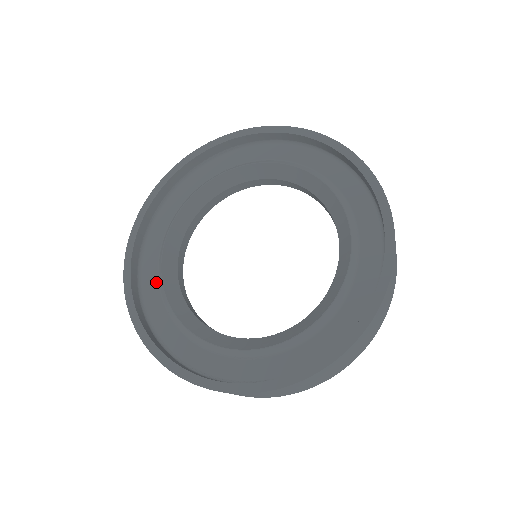
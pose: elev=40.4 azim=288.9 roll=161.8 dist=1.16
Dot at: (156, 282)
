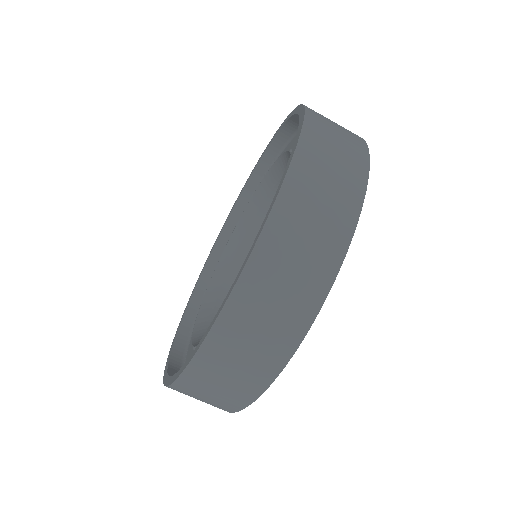
Dot at: occluded
